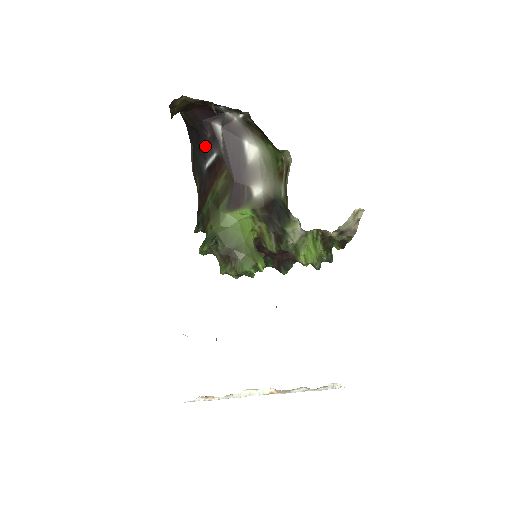
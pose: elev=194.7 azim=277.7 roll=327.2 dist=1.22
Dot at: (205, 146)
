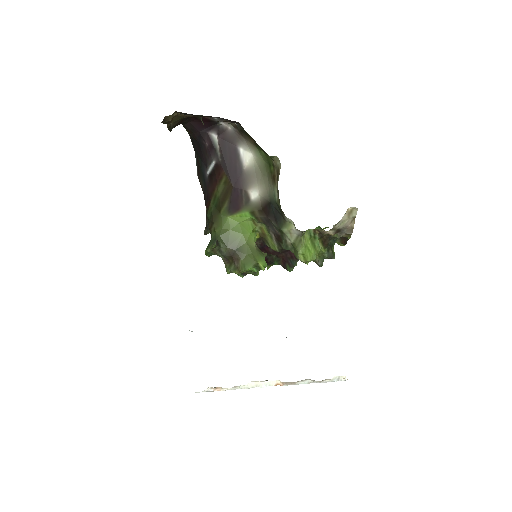
Dot at: (205, 155)
